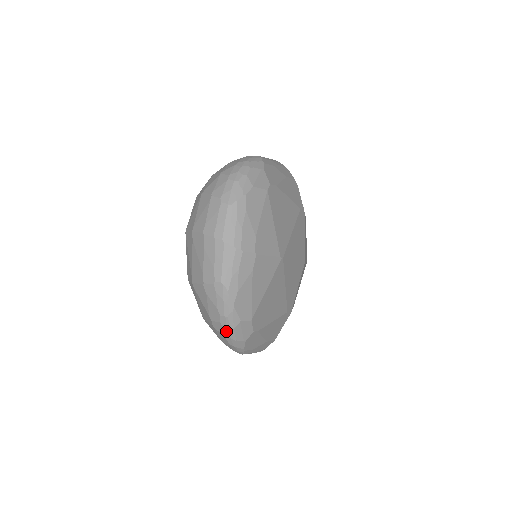
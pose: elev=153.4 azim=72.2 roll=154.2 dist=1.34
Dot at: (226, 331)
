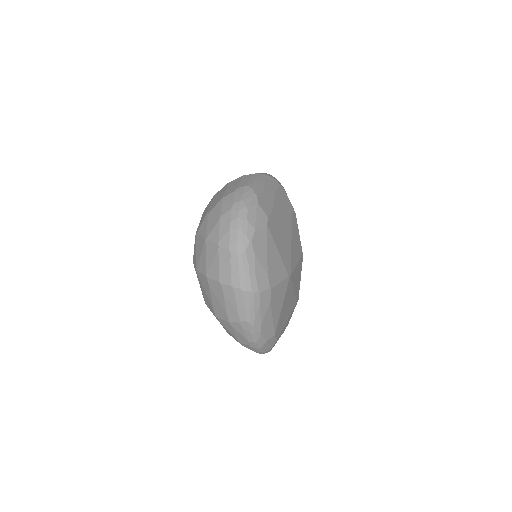
Dot at: (255, 349)
